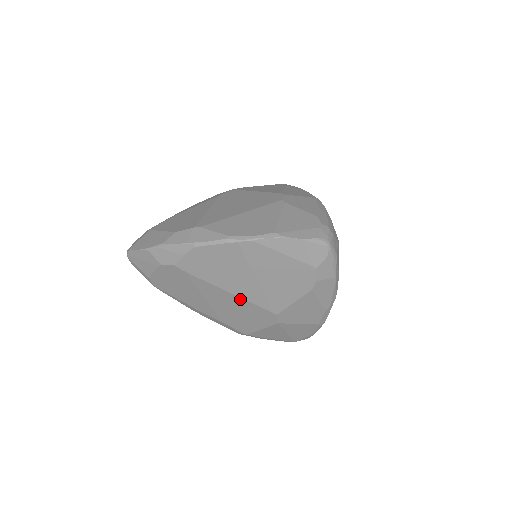
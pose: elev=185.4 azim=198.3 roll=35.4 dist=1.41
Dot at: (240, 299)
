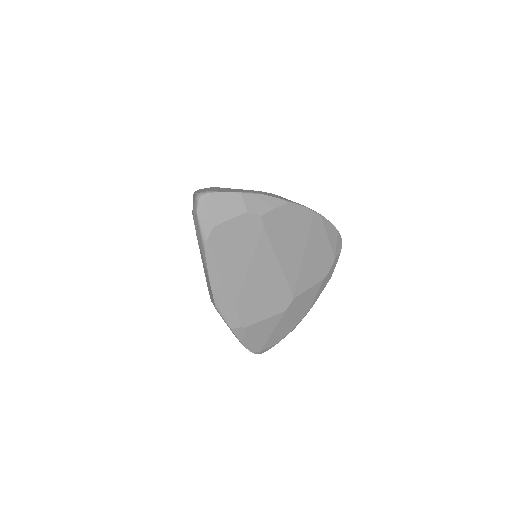
Dot at: (280, 273)
